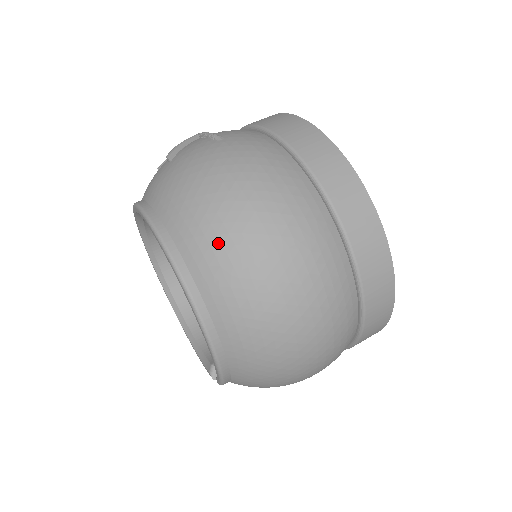
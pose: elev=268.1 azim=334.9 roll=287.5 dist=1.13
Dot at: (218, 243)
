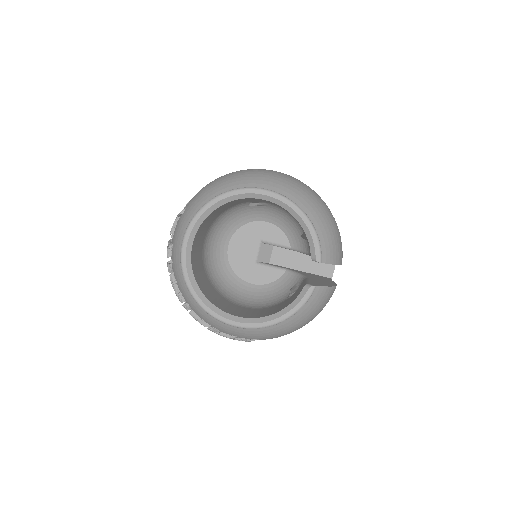
Dot at: (253, 175)
